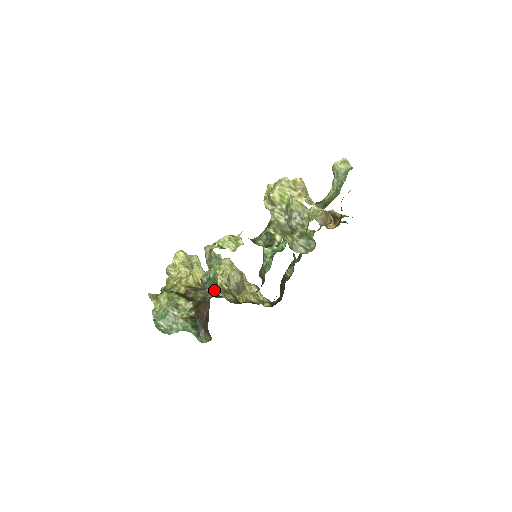
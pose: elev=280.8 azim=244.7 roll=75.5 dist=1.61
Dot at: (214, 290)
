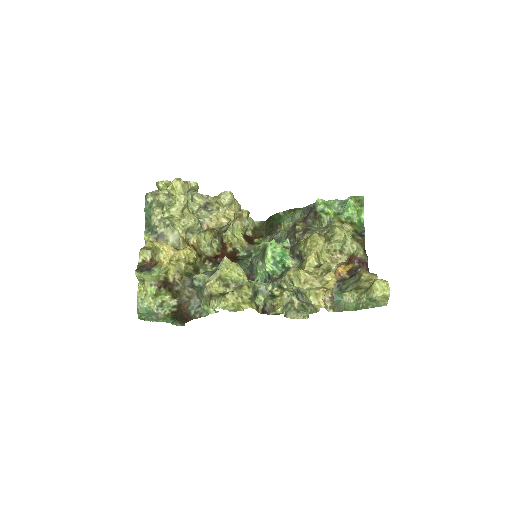
Dot at: occluded
